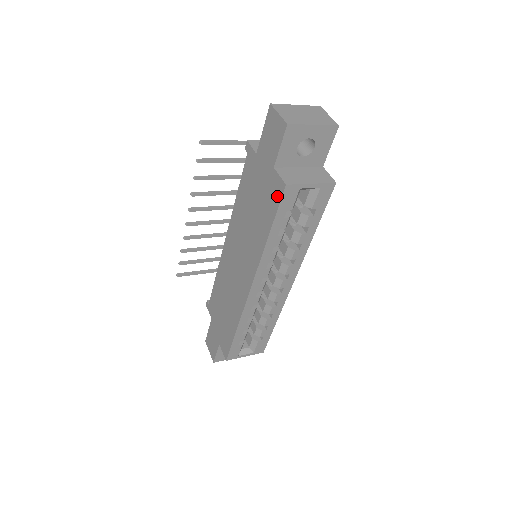
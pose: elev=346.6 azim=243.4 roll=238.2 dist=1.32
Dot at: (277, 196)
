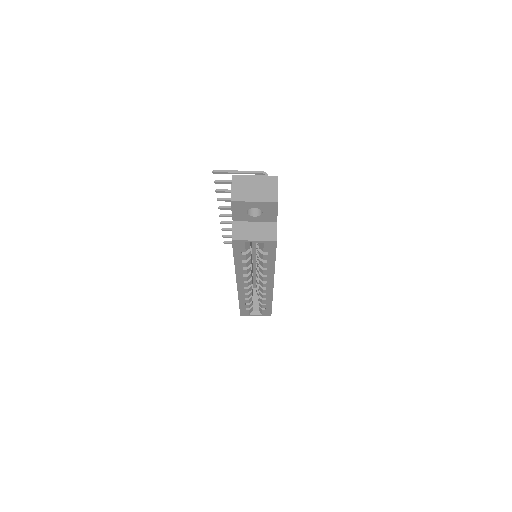
Dot at: occluded
